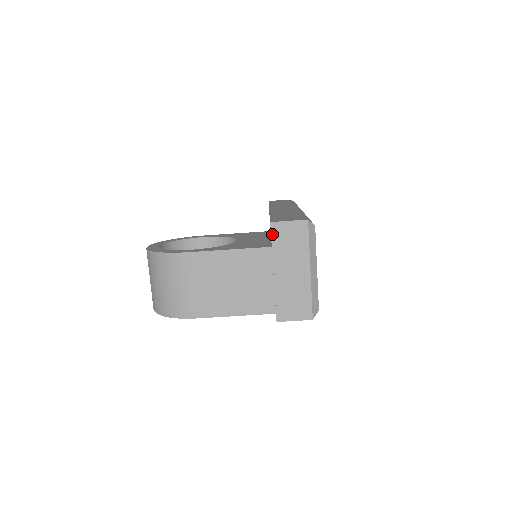
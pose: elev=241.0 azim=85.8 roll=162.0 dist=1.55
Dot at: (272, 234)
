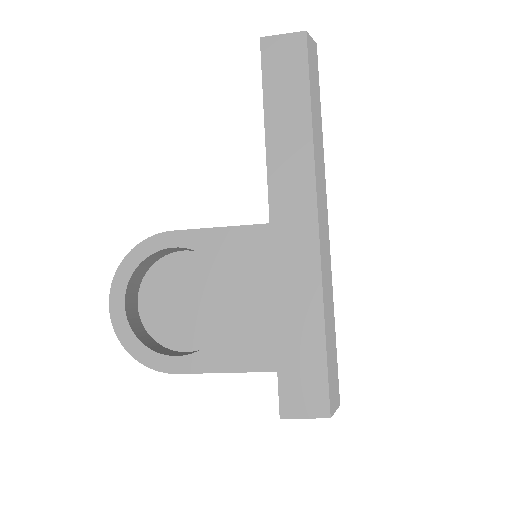
Dot at: occluded
